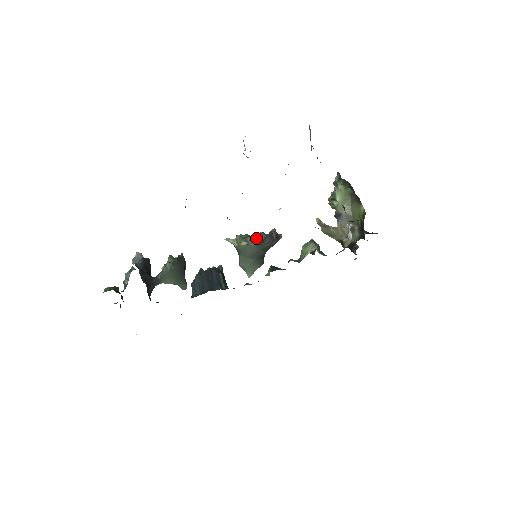
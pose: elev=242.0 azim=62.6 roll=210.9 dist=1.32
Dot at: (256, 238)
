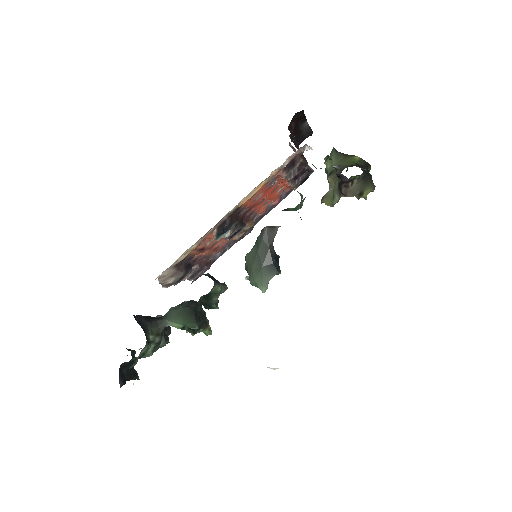
Dot at: occluded
